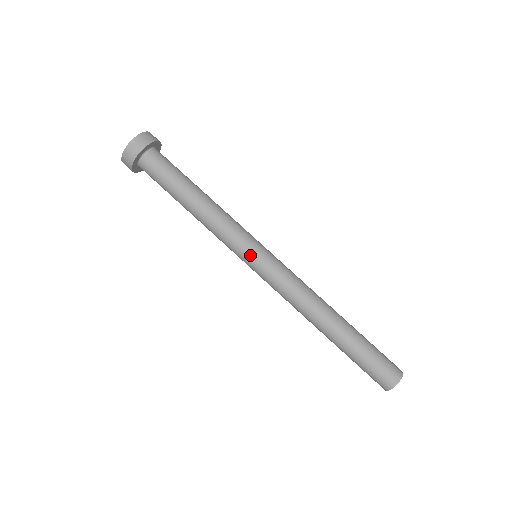
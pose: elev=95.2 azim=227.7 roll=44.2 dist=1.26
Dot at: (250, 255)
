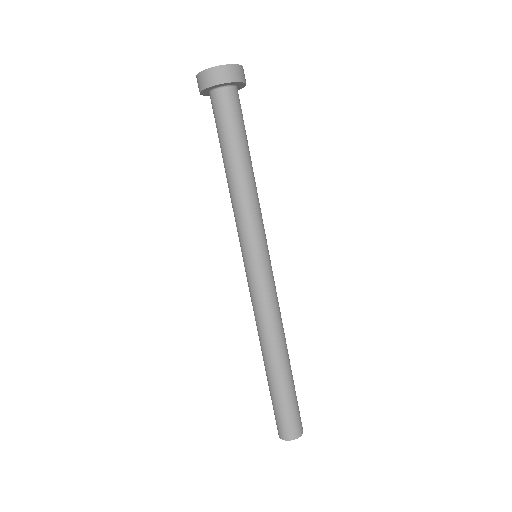
Dot at: (254, 254)
